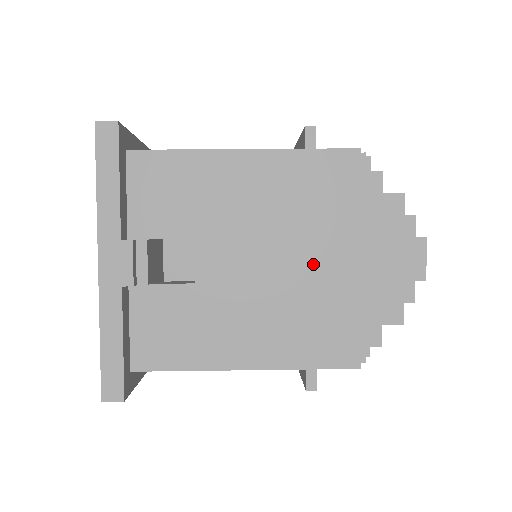
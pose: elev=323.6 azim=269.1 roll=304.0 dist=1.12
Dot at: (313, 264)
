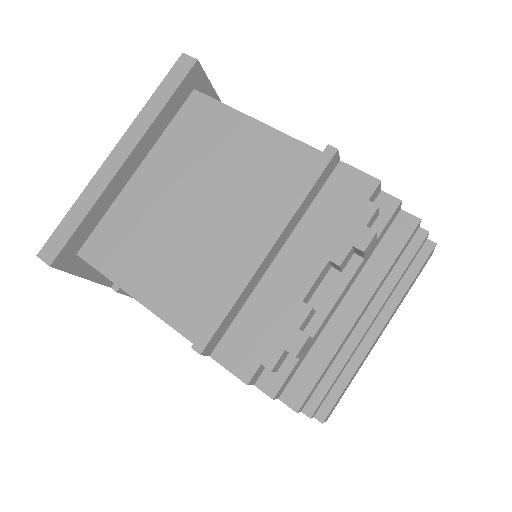
Dot at: occluded
